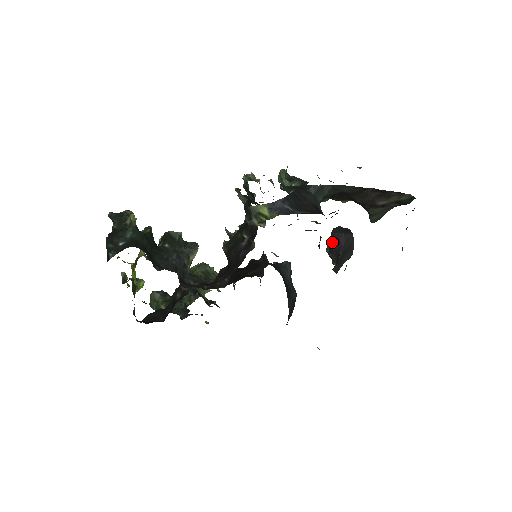
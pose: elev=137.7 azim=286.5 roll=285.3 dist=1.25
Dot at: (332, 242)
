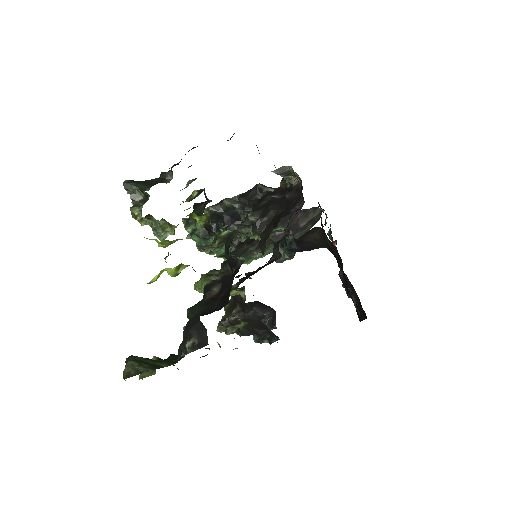
Dot at: (255, 307)
